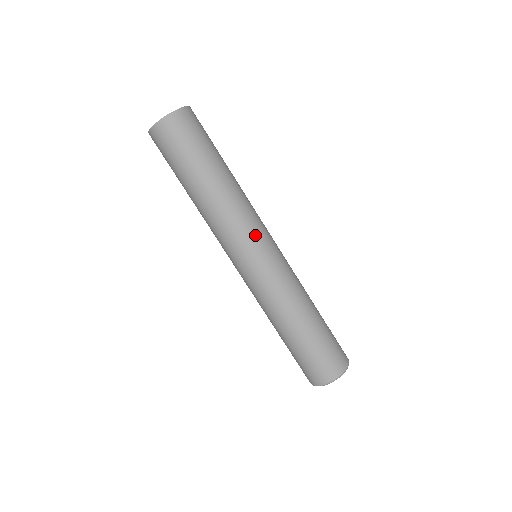
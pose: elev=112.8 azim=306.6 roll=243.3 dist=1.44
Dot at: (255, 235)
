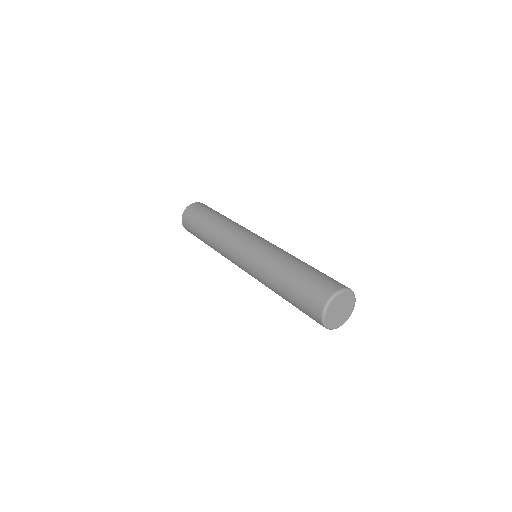
Dot at: (245, 234)
